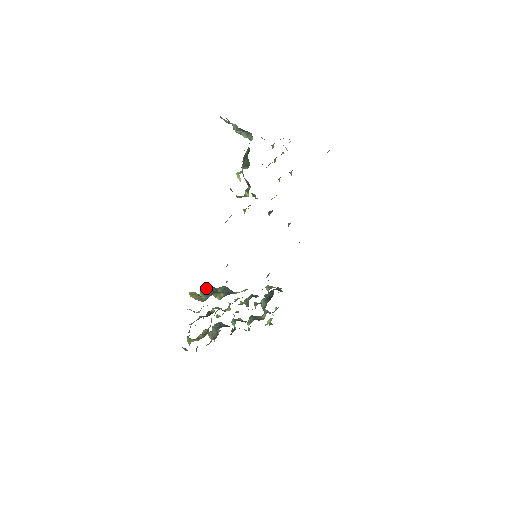
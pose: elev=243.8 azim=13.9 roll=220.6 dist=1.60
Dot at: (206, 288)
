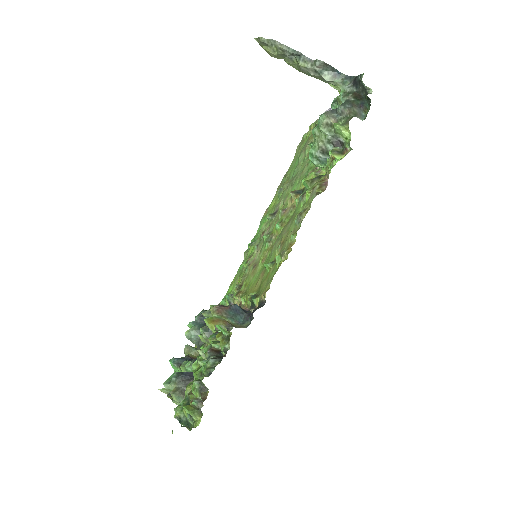
Dot at: (227, 308)
